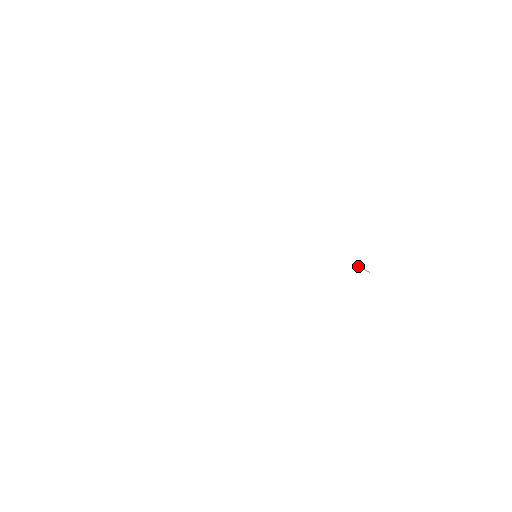
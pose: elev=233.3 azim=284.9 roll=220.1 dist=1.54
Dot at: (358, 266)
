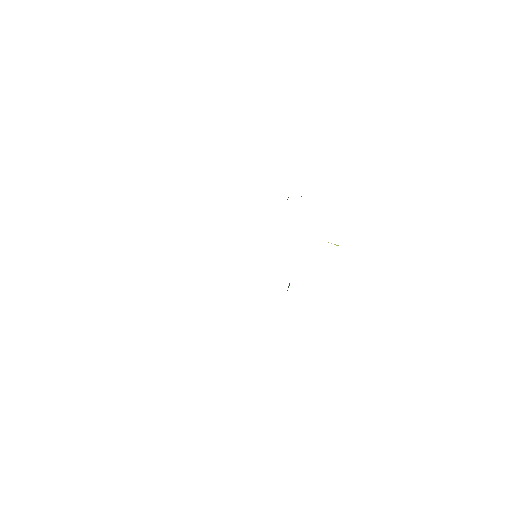
Dot at: (331, 243)
